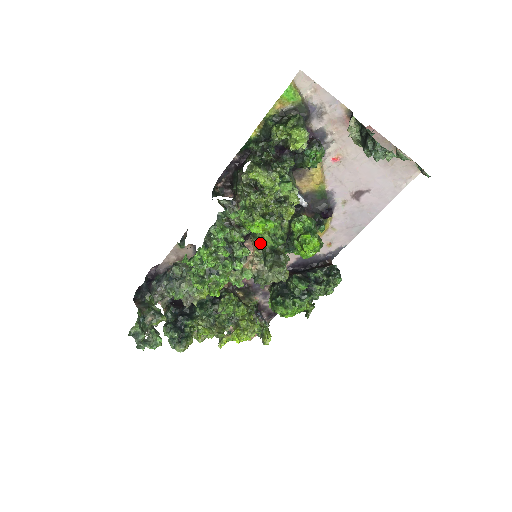
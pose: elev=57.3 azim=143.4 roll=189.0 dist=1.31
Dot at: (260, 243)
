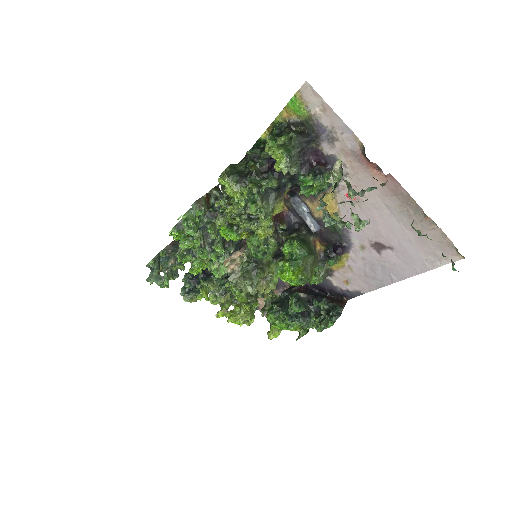
Dot at: occluded
